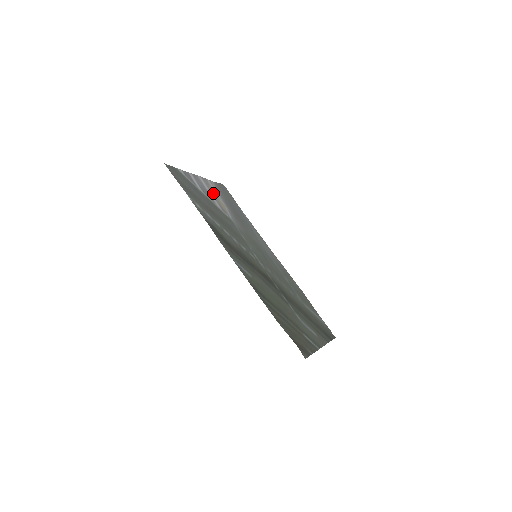
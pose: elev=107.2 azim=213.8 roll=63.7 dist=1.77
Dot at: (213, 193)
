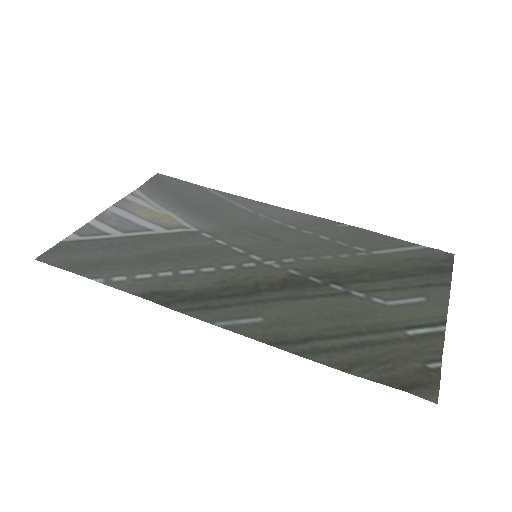
Dot at: (143, 213)
